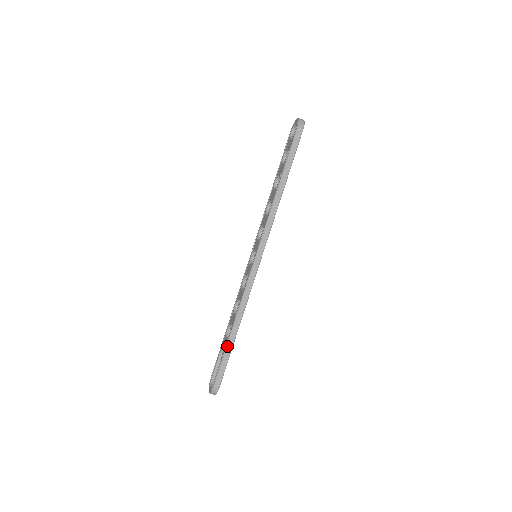
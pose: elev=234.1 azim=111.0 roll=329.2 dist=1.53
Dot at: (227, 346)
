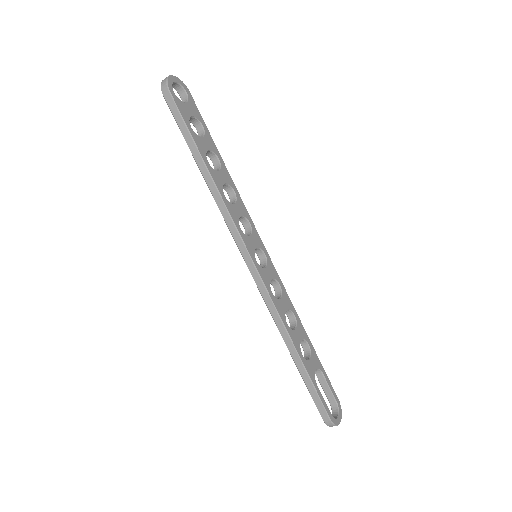
Dot at: (300, 373)
